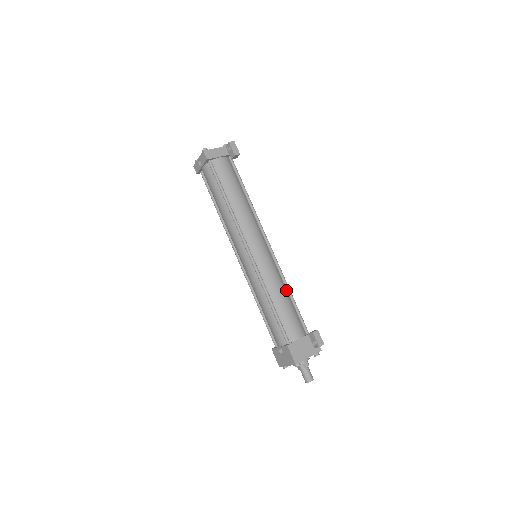
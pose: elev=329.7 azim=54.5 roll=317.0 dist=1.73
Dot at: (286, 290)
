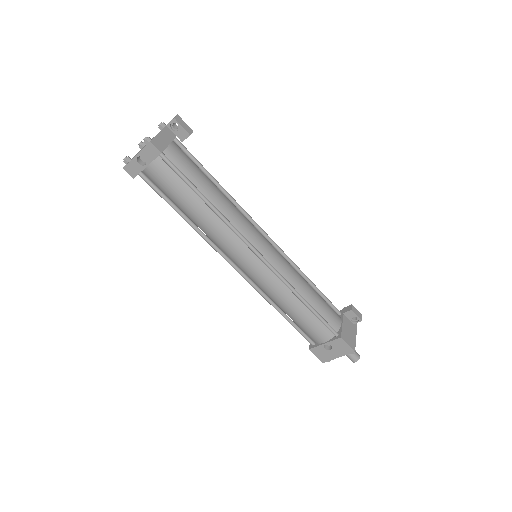
Dot at: (304, 279)
